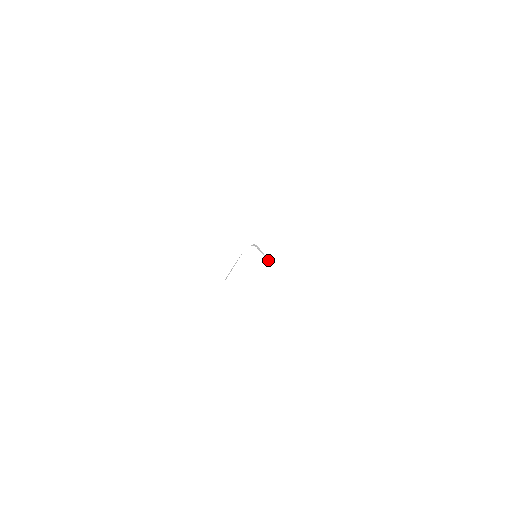
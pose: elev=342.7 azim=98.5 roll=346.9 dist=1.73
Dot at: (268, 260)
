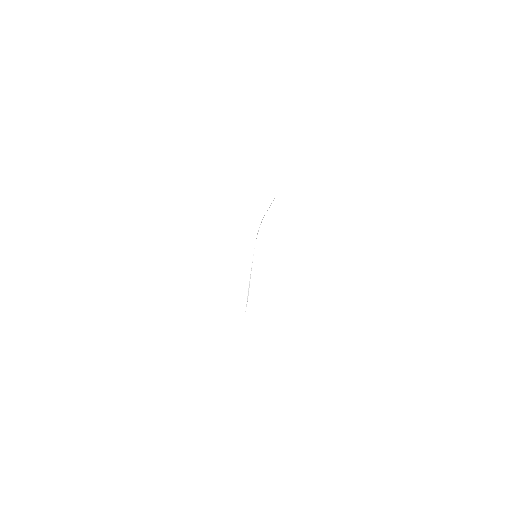
Dot at: occluded
